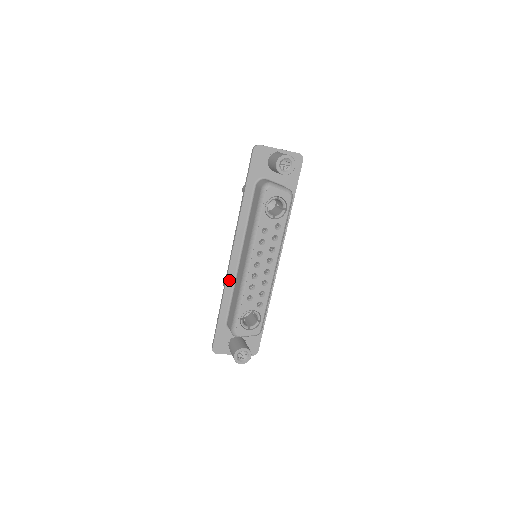
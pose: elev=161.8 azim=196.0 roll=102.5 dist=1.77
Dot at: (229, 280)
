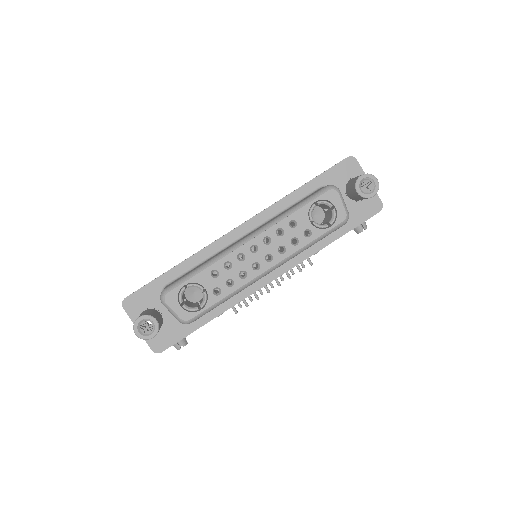
Dot at: (212, 247)
